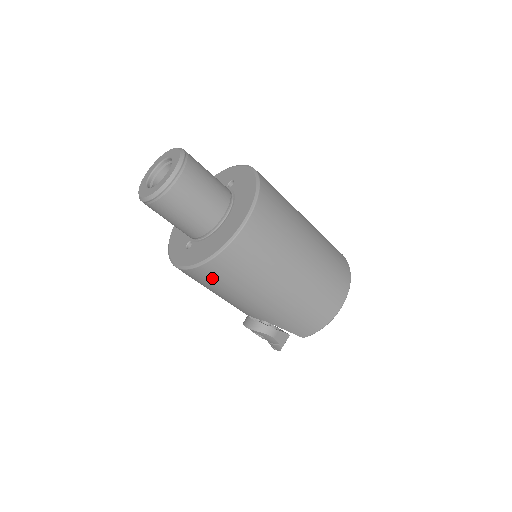
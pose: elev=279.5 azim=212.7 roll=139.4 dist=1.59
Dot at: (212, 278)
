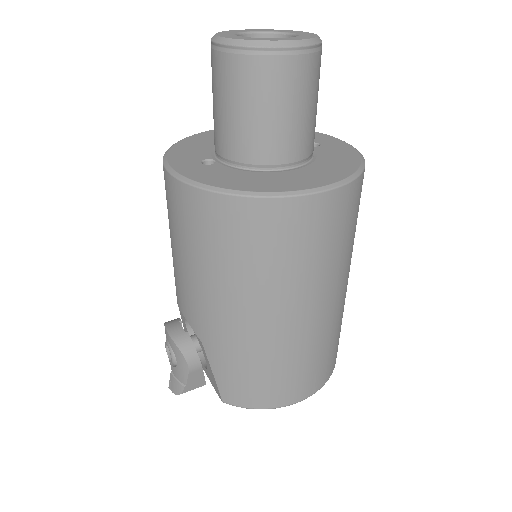
Dot at: (208, 225)
